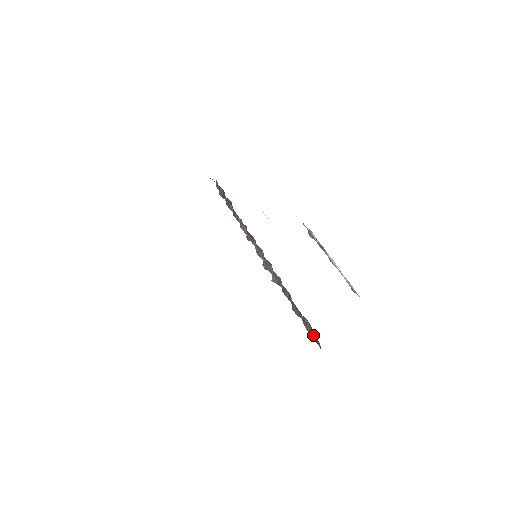
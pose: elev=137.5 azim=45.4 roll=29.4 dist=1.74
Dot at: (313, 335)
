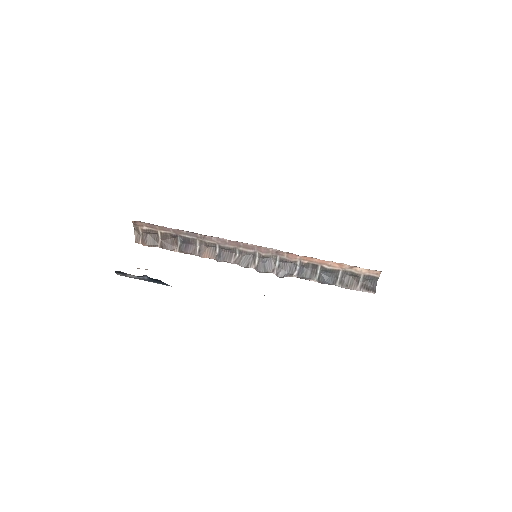
Dot at: (361, 286)
